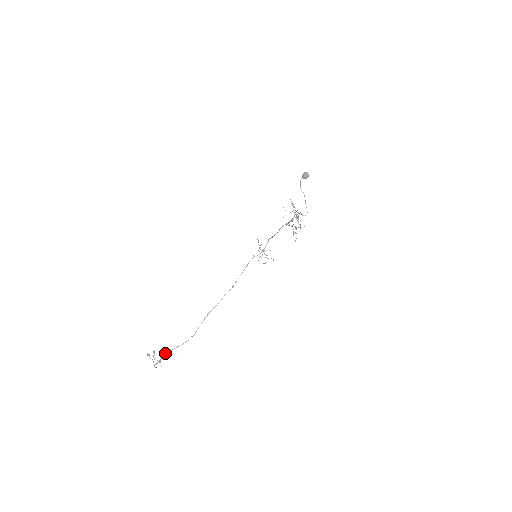
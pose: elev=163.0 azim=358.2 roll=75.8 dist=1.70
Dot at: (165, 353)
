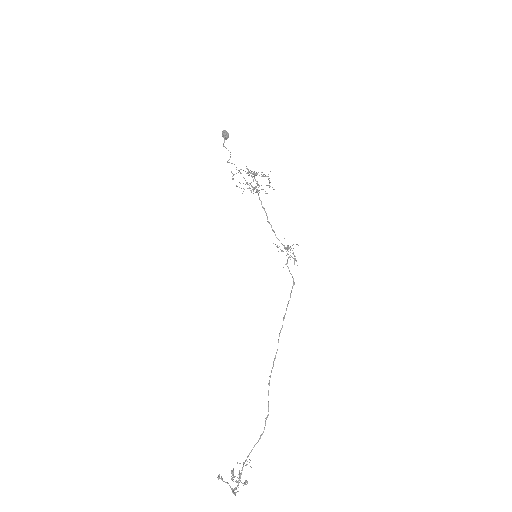
Dot at: (243, 465)
